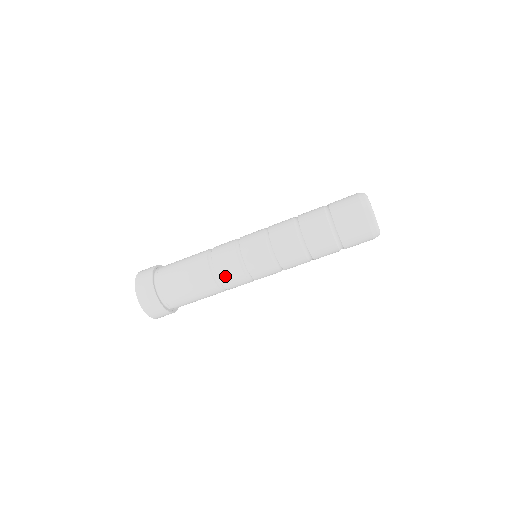
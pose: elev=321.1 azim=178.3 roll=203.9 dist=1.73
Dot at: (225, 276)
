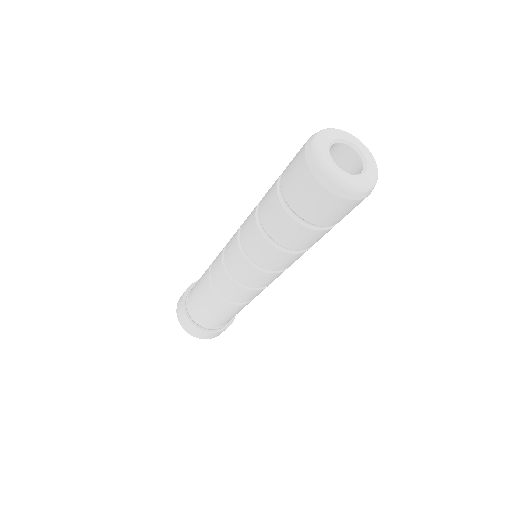
Dot at: (223, 290)
